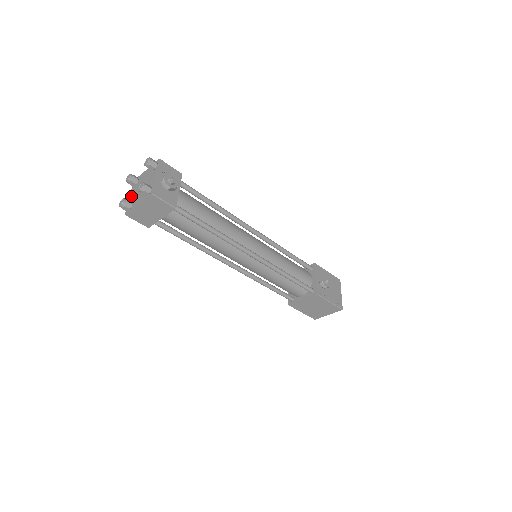
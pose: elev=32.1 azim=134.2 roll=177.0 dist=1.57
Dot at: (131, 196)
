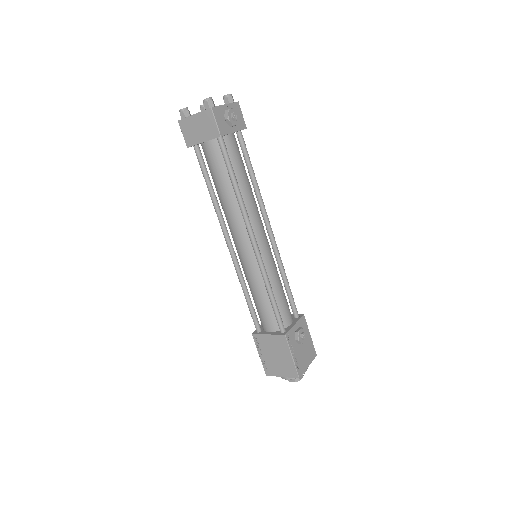
Dot at: occluded
